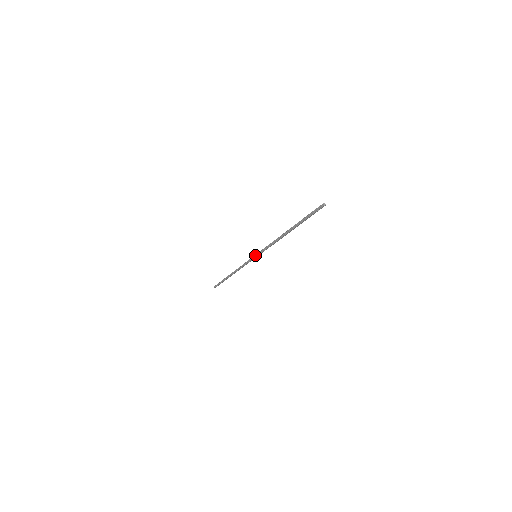
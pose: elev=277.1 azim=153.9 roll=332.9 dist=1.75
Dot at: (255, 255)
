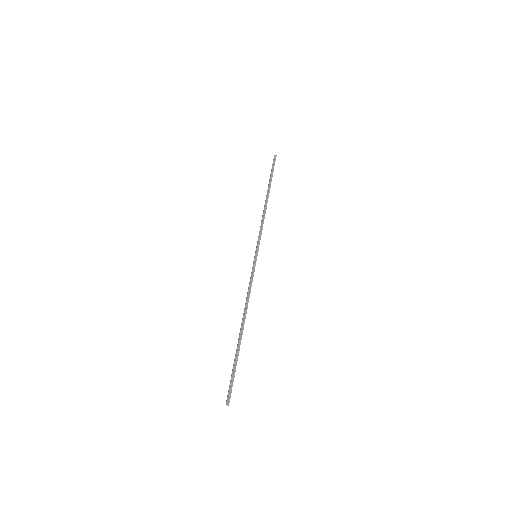
Dot at: (254, 258)
